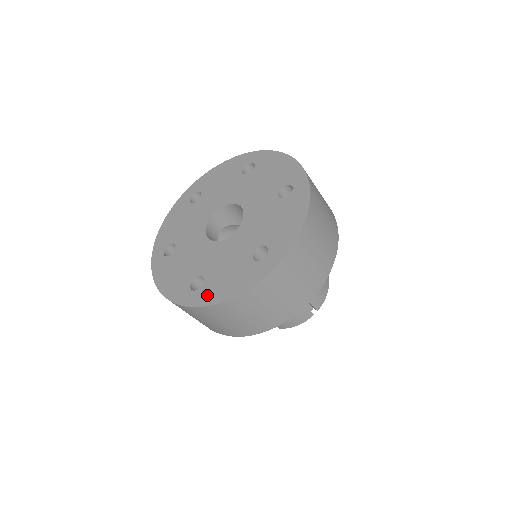
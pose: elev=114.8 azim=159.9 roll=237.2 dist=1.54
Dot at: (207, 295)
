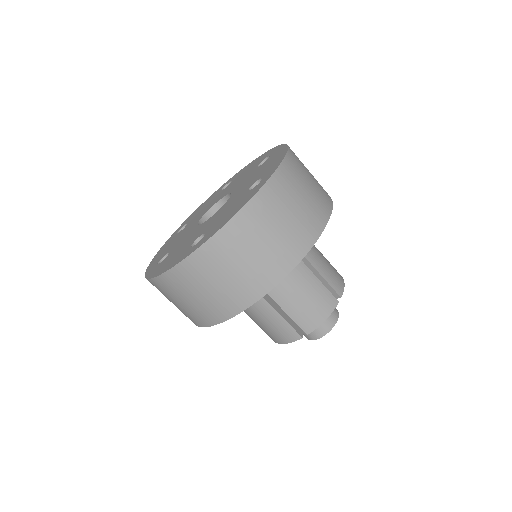
Dot at: (211, 233)
